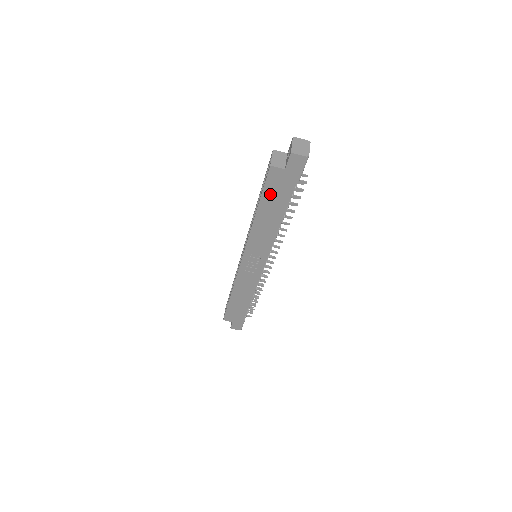
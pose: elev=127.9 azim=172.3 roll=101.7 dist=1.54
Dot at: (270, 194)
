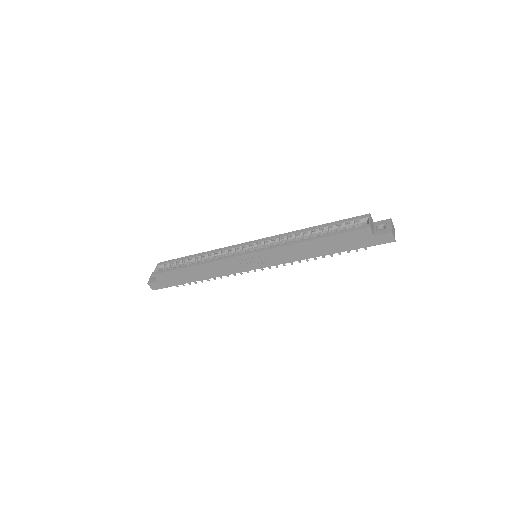
Dot at: (341, 238)
